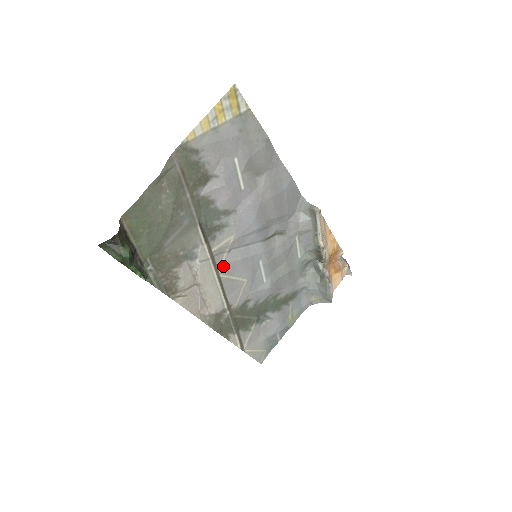
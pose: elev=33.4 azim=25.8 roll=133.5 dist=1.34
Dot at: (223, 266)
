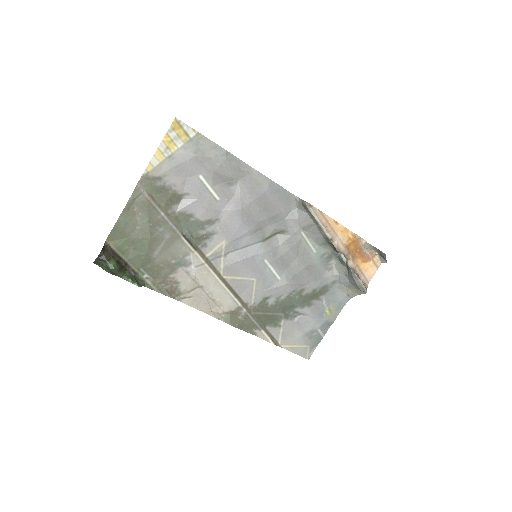
Dot at: (224, 269)
